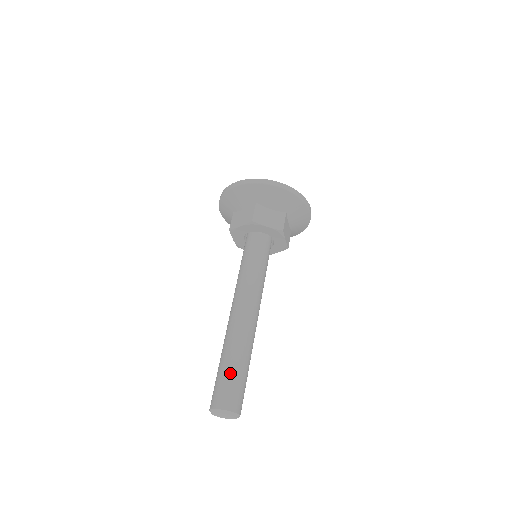
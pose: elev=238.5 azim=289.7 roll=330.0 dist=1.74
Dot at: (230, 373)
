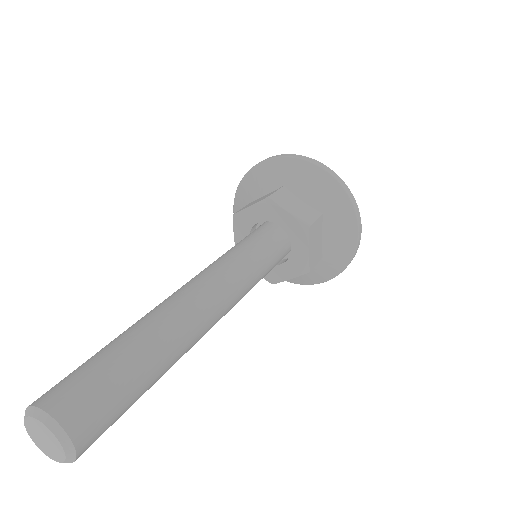
Dot at: (108, 358)
